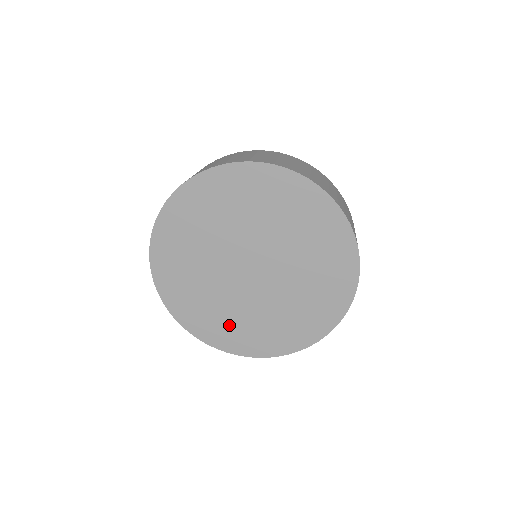
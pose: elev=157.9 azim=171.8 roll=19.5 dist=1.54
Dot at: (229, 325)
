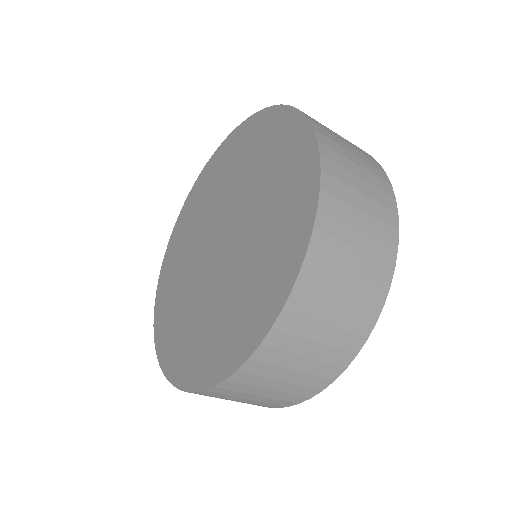
Dot at: (189, 338)
